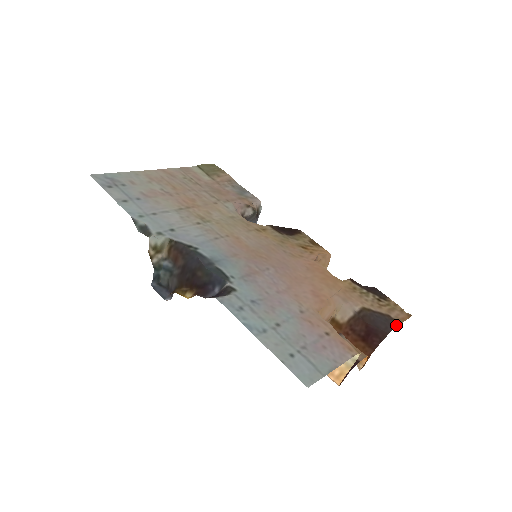
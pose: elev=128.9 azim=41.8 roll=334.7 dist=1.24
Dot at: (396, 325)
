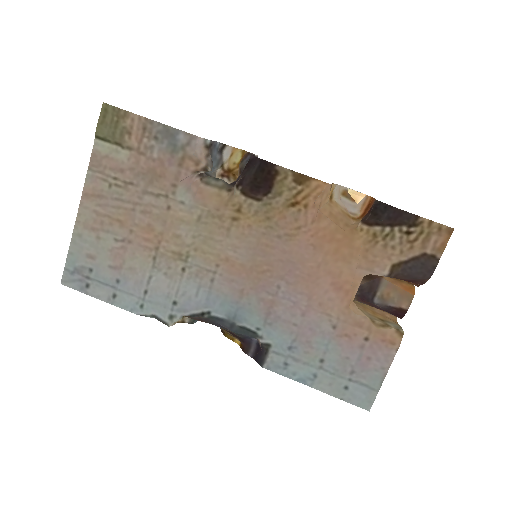
Dot at: (435, 265)
